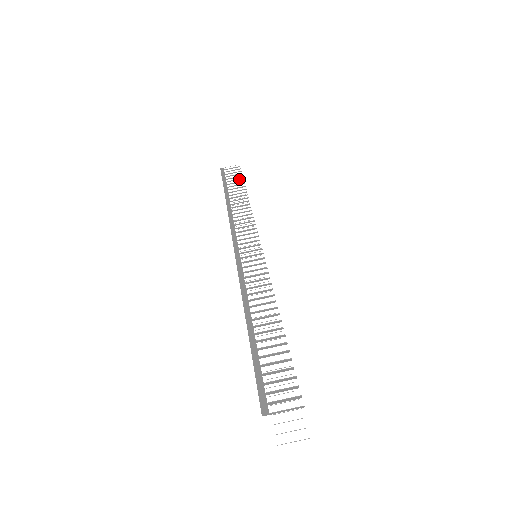
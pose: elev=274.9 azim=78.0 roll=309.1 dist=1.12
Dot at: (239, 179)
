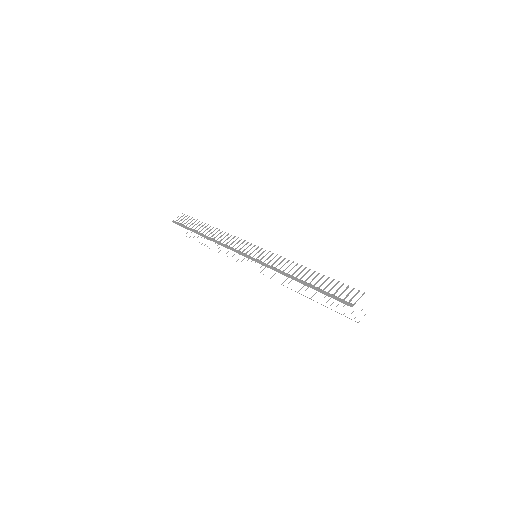
Dot at: (195, 221)
